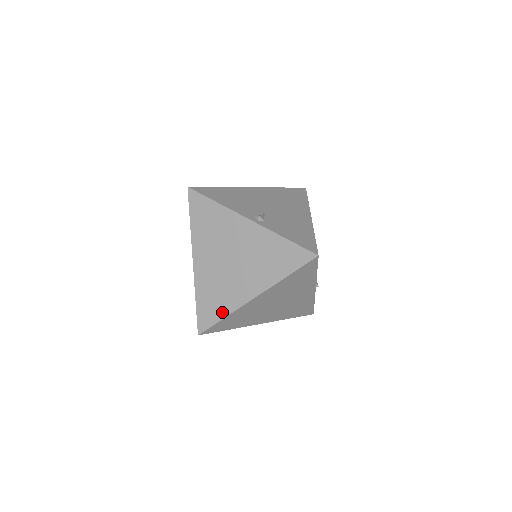
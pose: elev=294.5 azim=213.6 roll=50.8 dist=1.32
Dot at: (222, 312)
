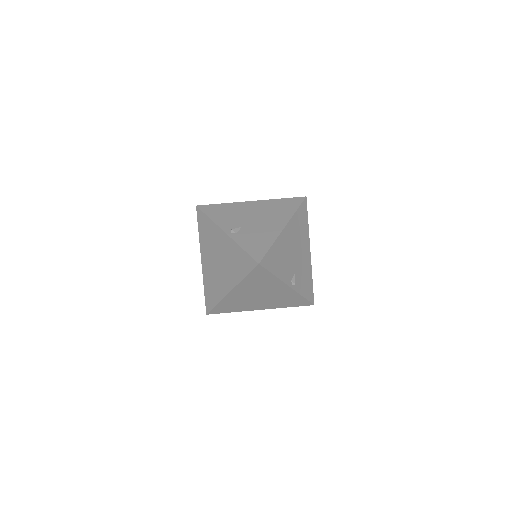
Dot at: (216, 300)
